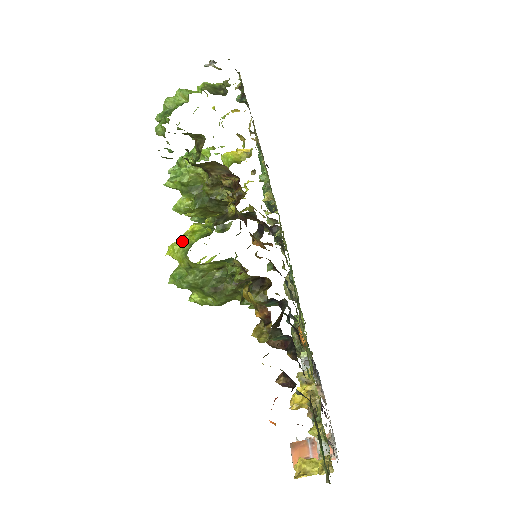
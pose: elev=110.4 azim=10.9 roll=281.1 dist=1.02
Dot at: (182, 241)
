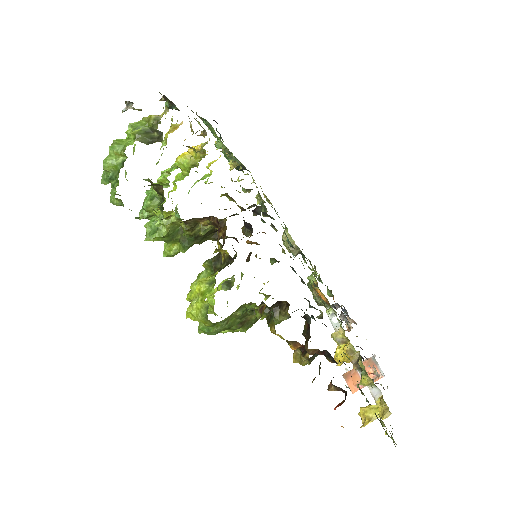
Dot at: (196, 305)
